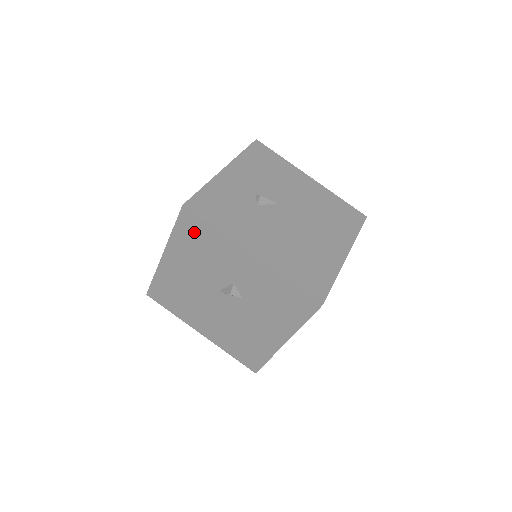
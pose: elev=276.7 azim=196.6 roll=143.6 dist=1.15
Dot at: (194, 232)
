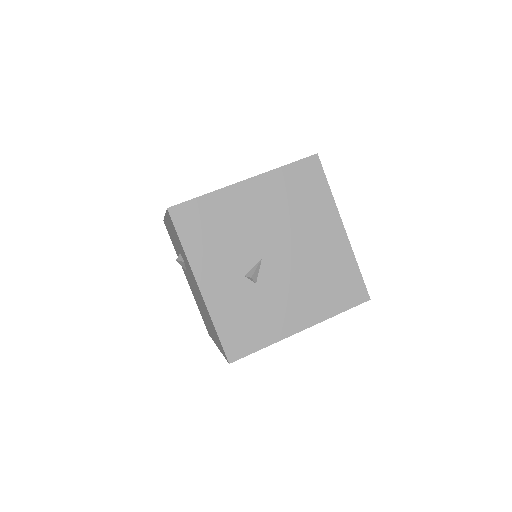
Dot at: occluded
